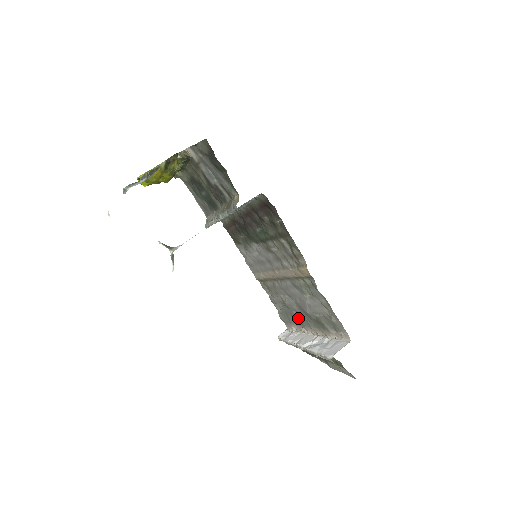
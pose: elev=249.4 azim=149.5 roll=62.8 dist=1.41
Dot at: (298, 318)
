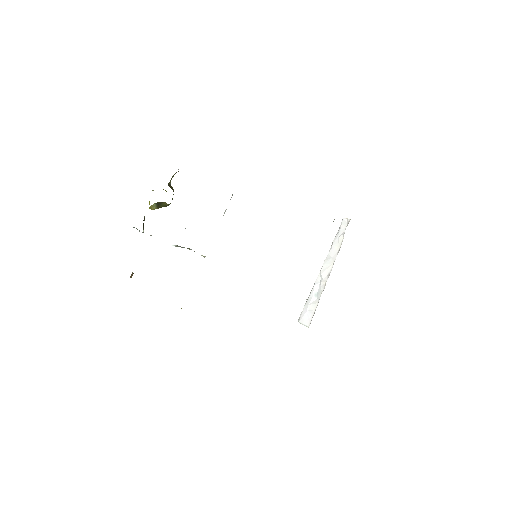
Dot at: occluded
